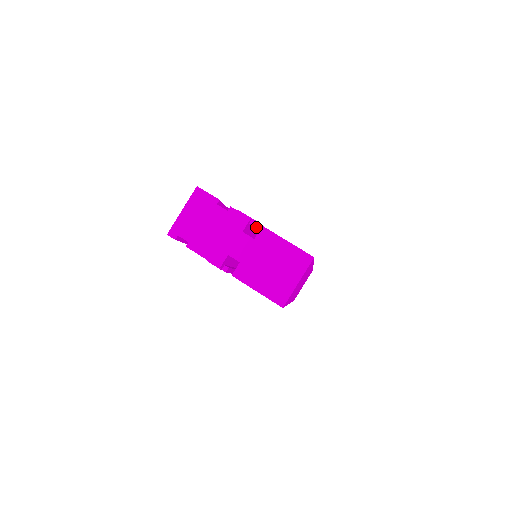
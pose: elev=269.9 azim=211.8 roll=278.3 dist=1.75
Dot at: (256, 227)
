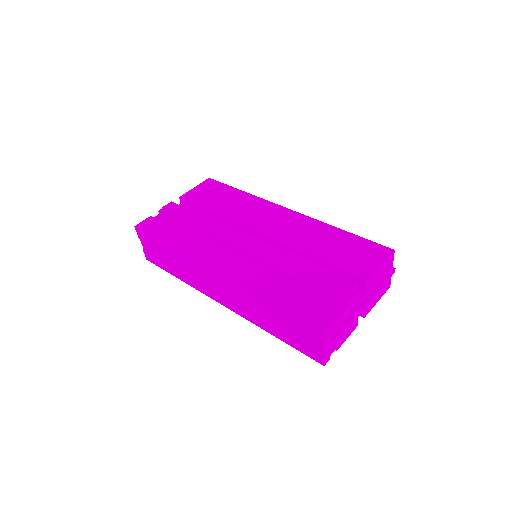
Dot at: (341, 279)
